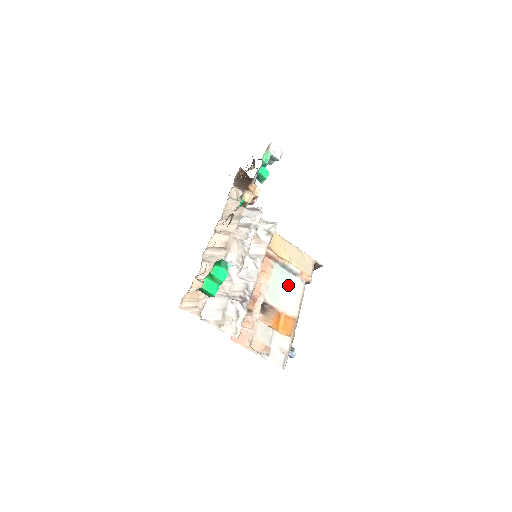
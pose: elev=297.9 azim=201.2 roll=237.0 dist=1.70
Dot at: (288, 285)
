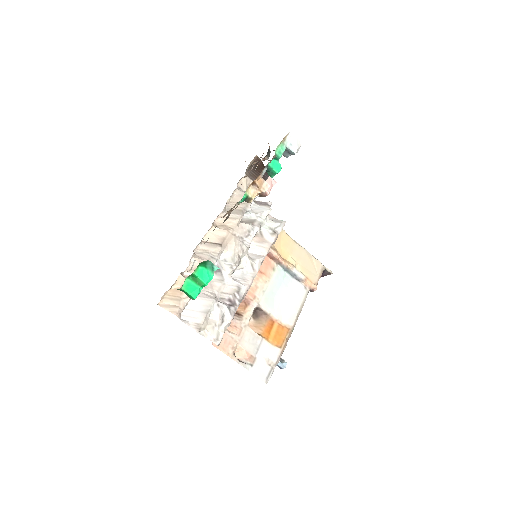
Dot at: (288, 291)
